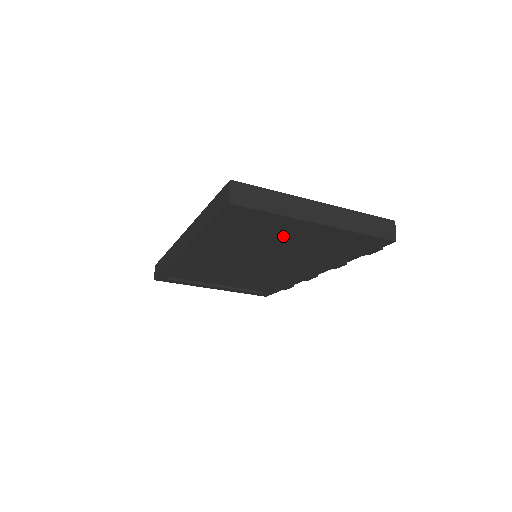
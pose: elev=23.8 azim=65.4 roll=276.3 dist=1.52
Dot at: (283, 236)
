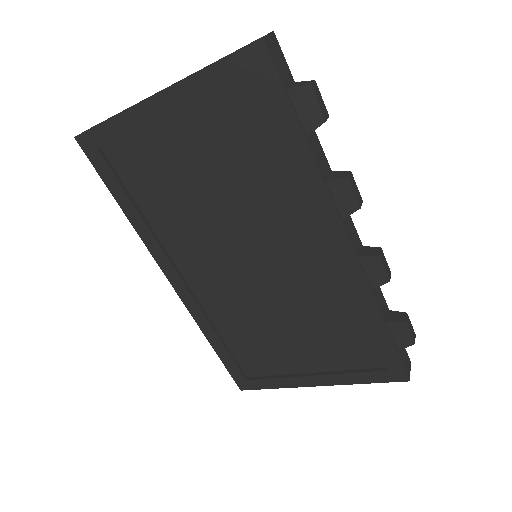
Dot at: (186, 165)
